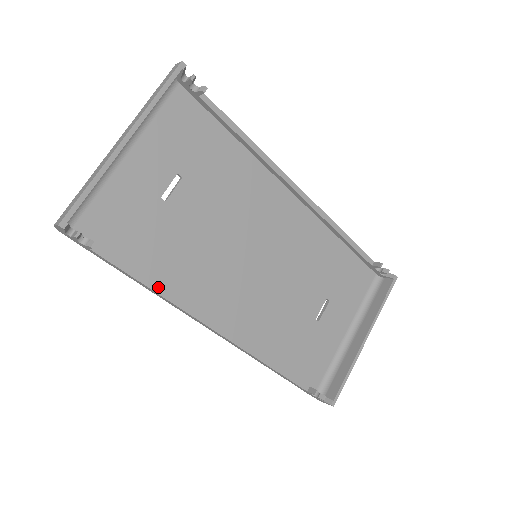
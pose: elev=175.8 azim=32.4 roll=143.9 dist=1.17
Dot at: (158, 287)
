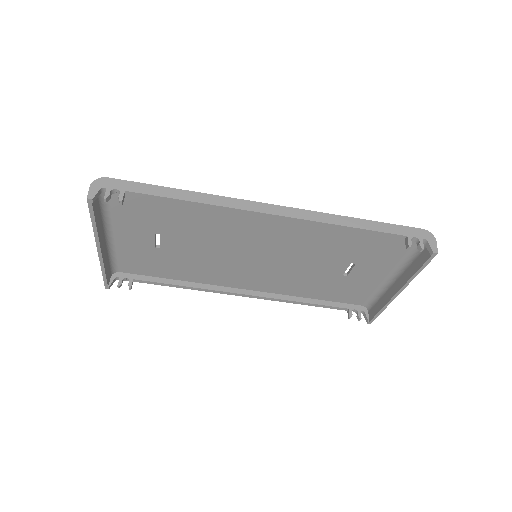
Dot at: (187, 287)
